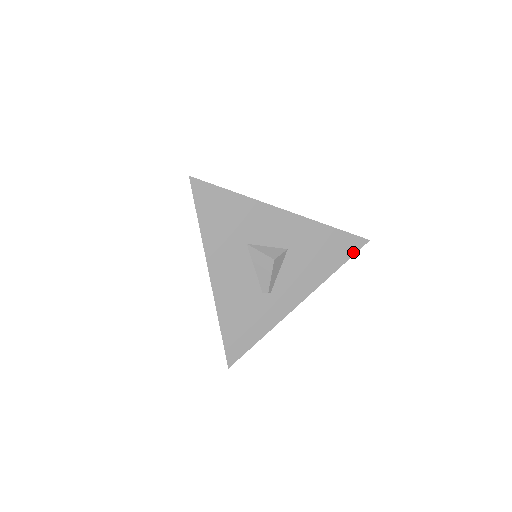
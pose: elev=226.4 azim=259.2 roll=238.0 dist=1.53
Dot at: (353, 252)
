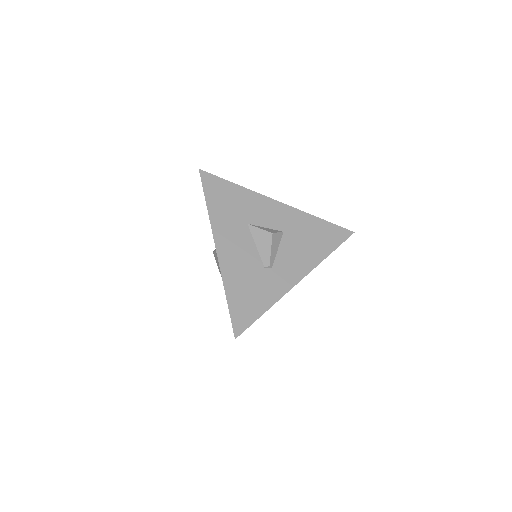
Dot at: (342, 241)
